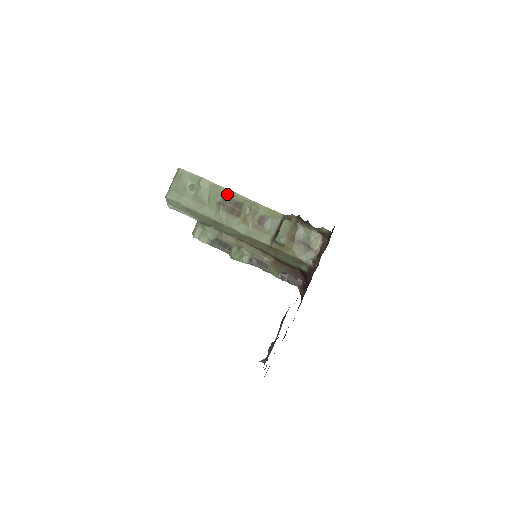
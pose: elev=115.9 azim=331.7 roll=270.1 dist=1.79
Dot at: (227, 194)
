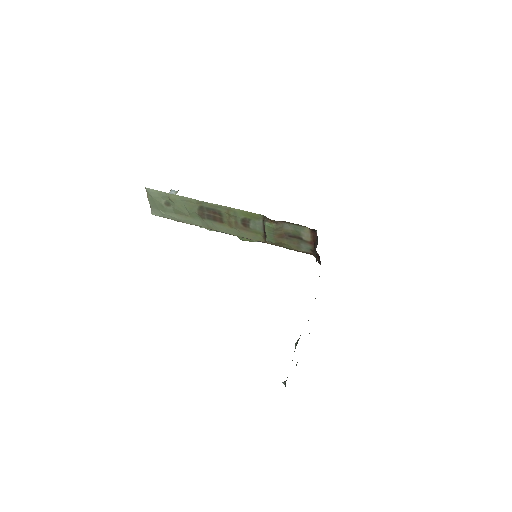
Dot at: (200, 204)
